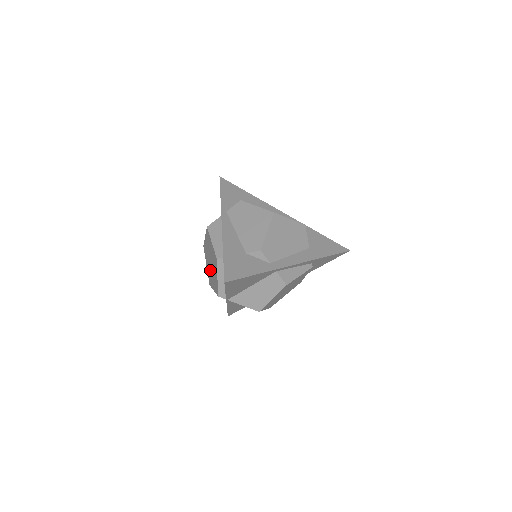
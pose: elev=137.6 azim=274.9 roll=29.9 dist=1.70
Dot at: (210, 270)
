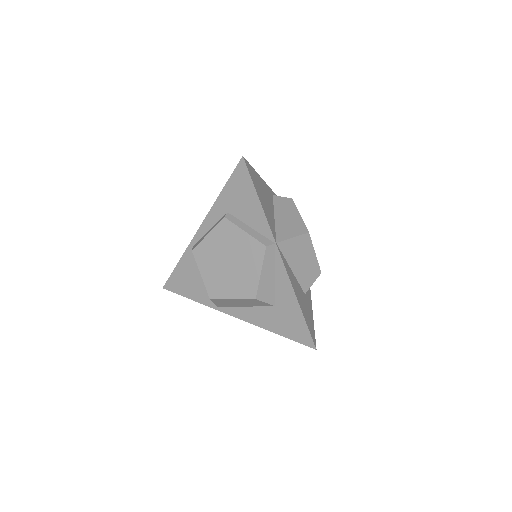
Dot at: (237, 274)
